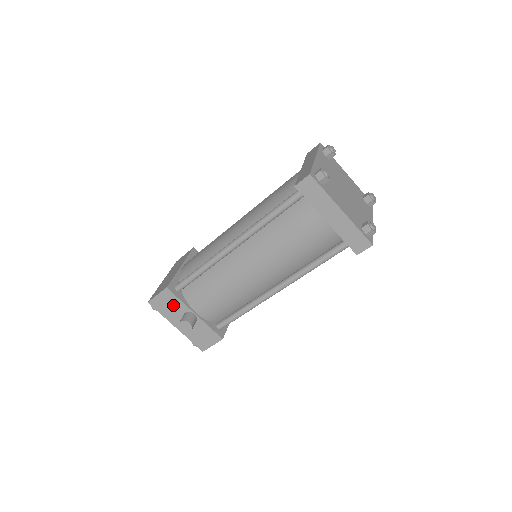
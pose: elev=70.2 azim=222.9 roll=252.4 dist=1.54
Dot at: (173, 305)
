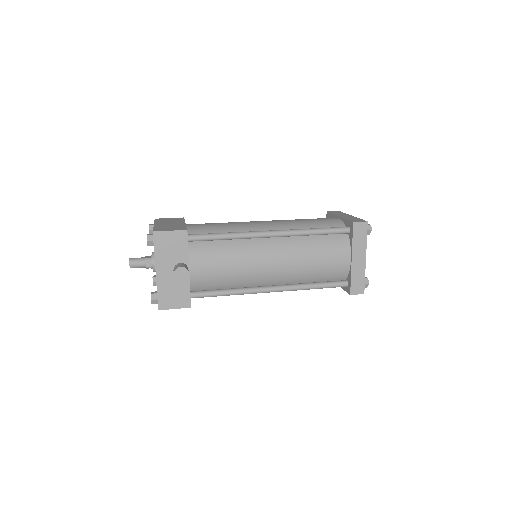
Dot at: (176, 249)
